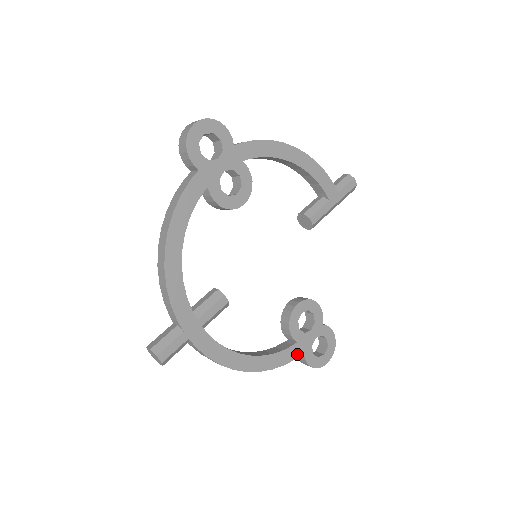
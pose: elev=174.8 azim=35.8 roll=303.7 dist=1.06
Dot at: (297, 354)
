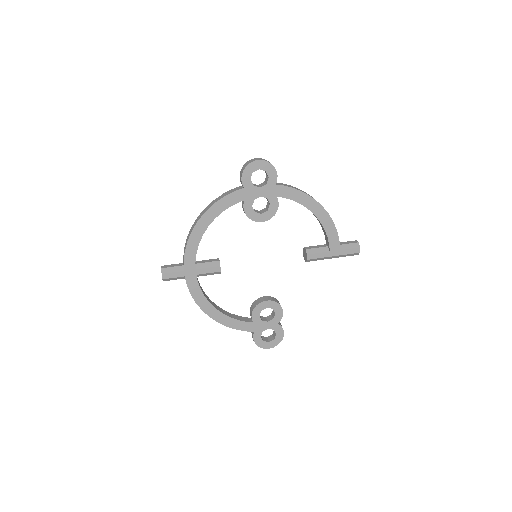
Dot at: (249, 329)
